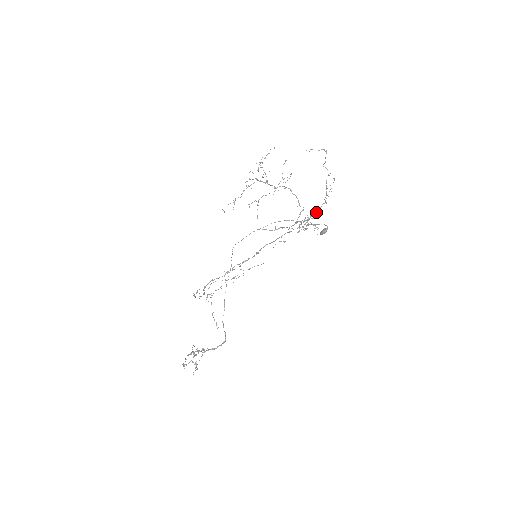
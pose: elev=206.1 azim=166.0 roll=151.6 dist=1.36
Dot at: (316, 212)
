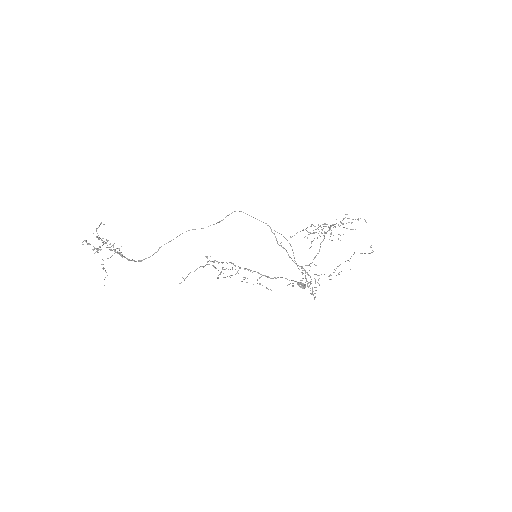
Dot at: (318, 275)
